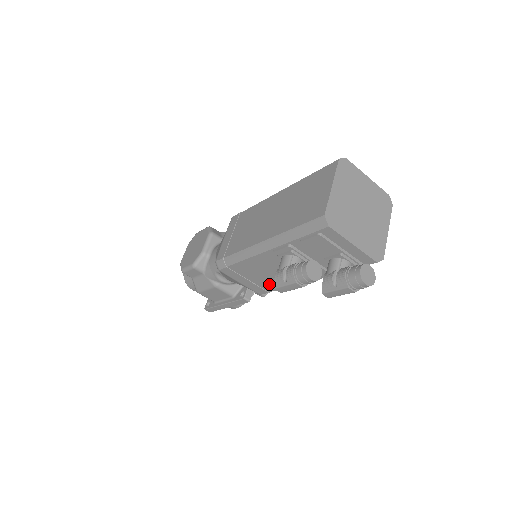
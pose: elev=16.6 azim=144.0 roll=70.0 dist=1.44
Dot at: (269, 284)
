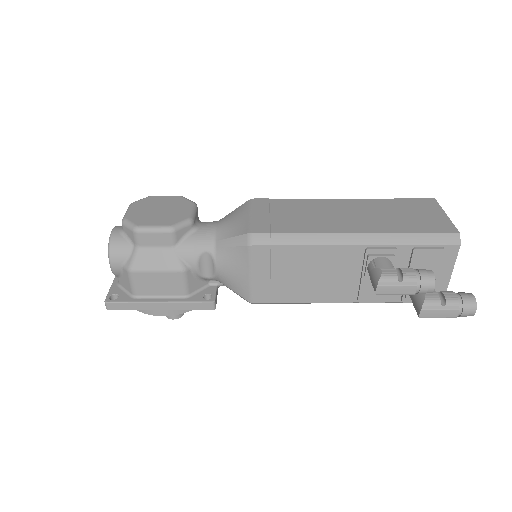
Dot at: (289, 291)
